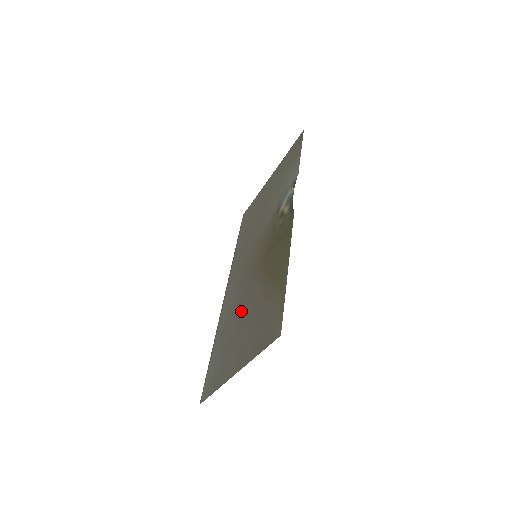
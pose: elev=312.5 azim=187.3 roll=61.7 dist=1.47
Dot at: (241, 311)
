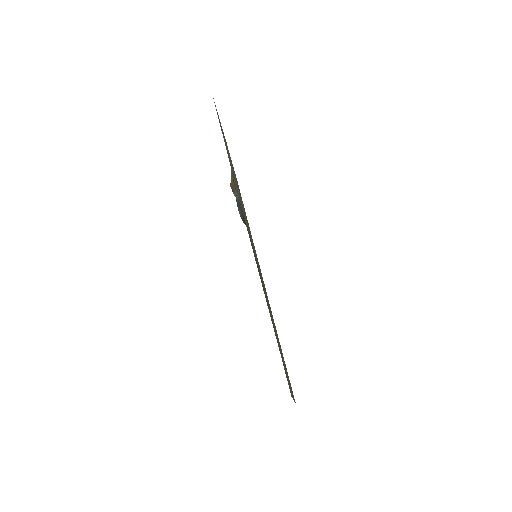
Dot at: occluded
